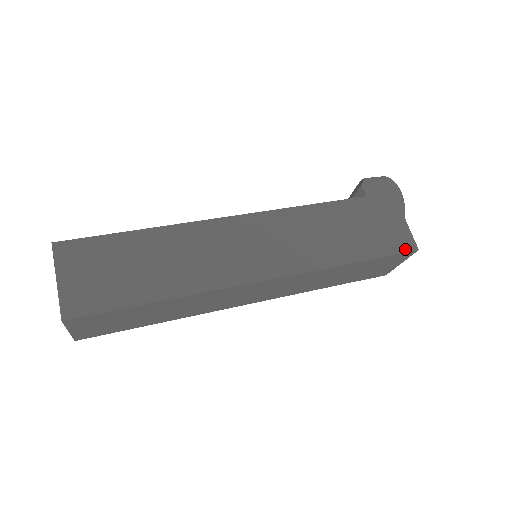
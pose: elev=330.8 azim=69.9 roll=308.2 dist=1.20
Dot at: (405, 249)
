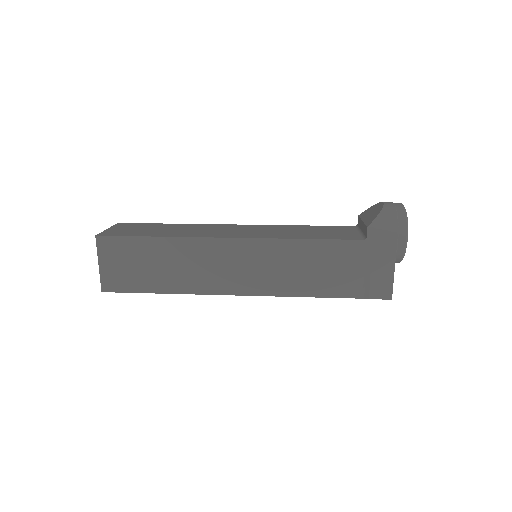
Dot at: (379, 296)
